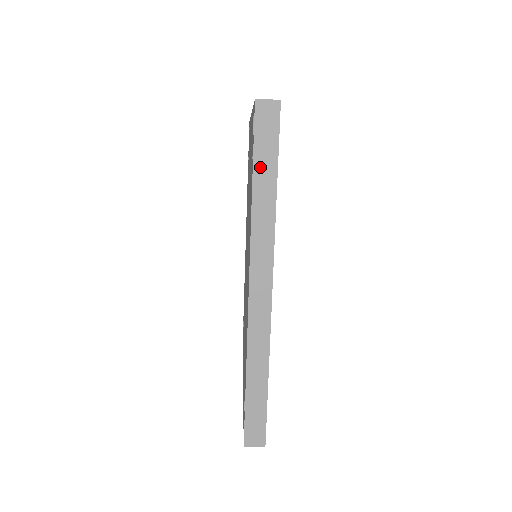
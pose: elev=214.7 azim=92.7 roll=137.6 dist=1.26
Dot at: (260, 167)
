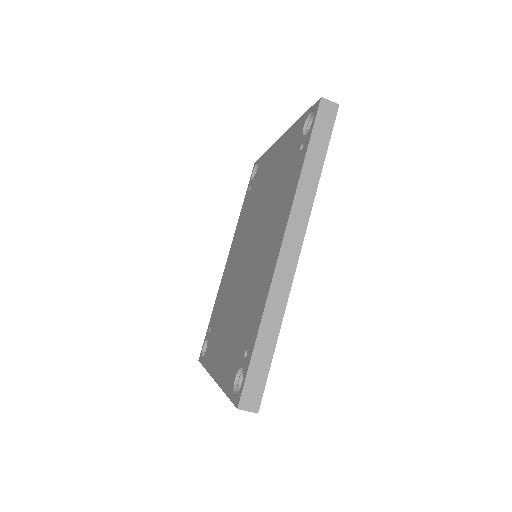
Dot at: (314, 148)
